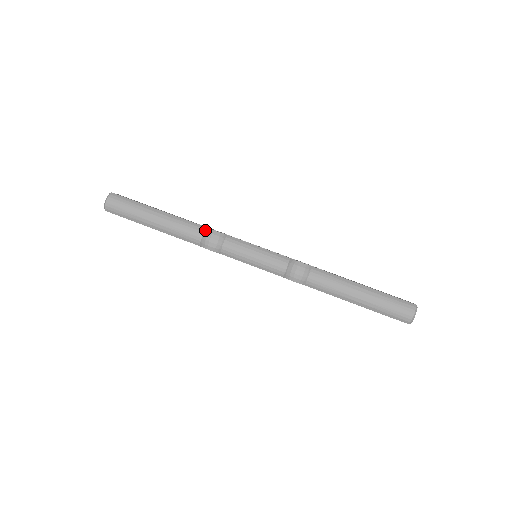
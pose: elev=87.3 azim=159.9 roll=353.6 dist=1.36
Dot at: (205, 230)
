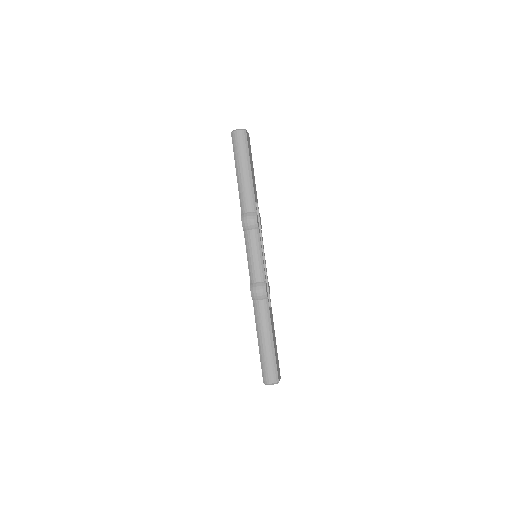
Dot at: (254, 212)
